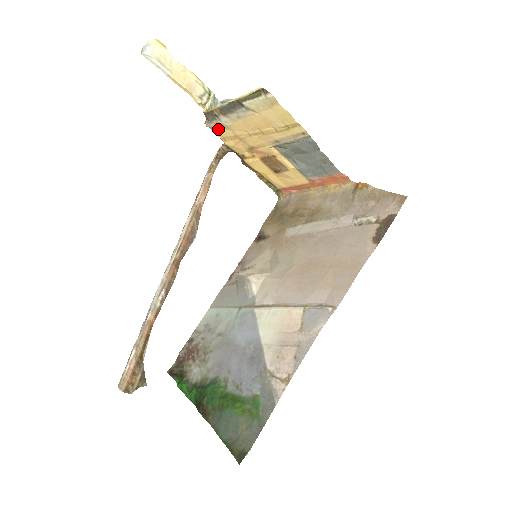
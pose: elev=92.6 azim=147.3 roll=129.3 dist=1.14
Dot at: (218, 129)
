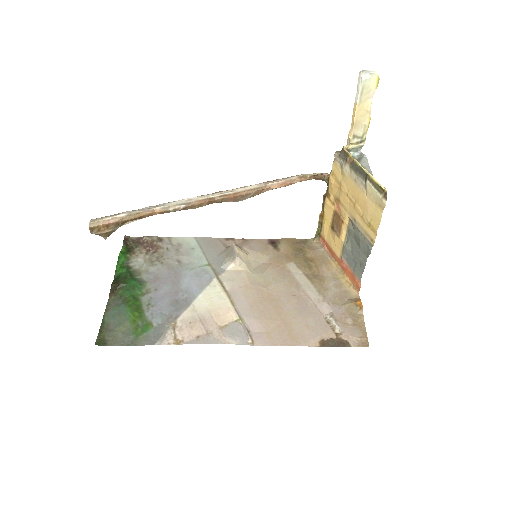
Dot at: (337, 165)
